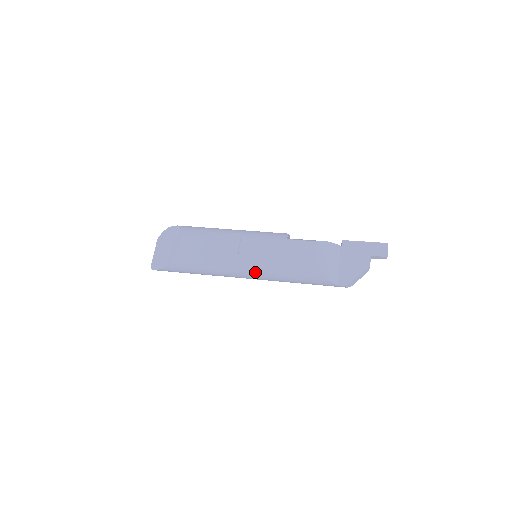
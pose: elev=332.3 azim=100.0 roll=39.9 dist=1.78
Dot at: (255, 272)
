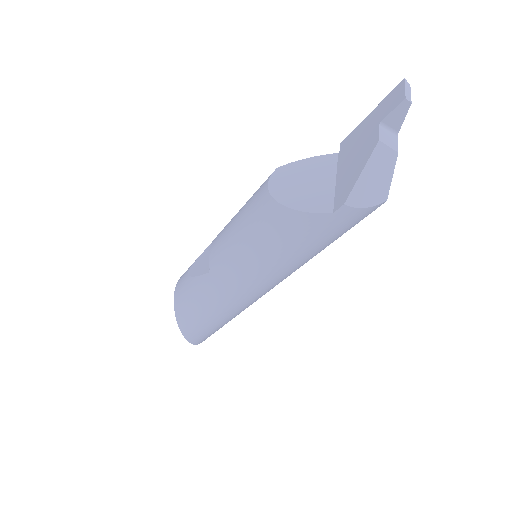
Dot at: (234, 274)
